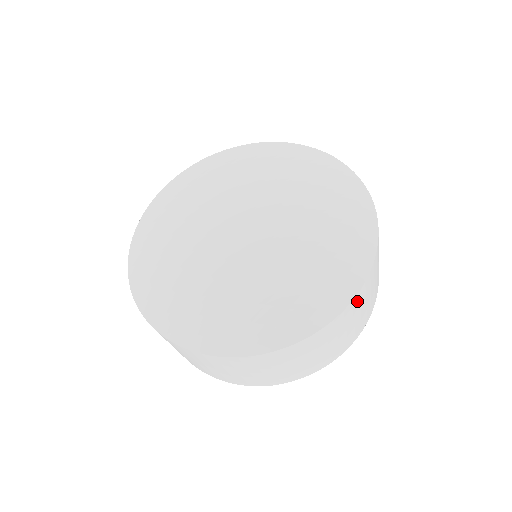
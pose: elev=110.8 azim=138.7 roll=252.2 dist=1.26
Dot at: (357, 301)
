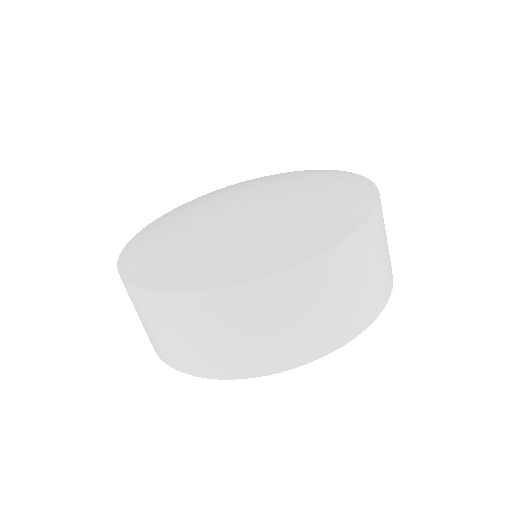
Dot at: occluded
